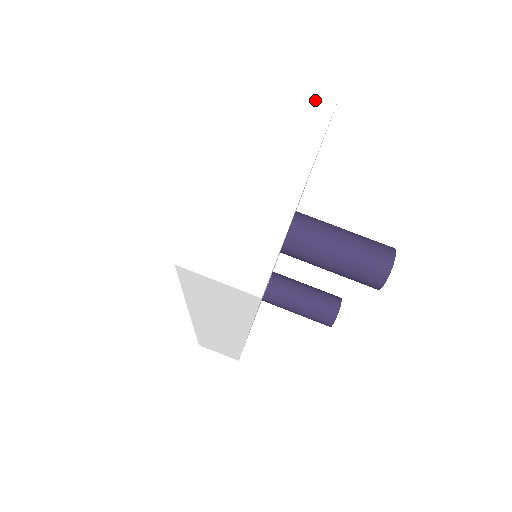
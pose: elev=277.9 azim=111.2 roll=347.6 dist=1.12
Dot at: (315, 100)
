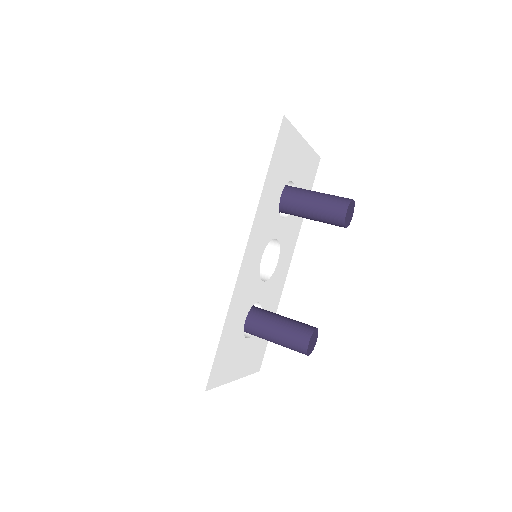
Dot at: occluded
